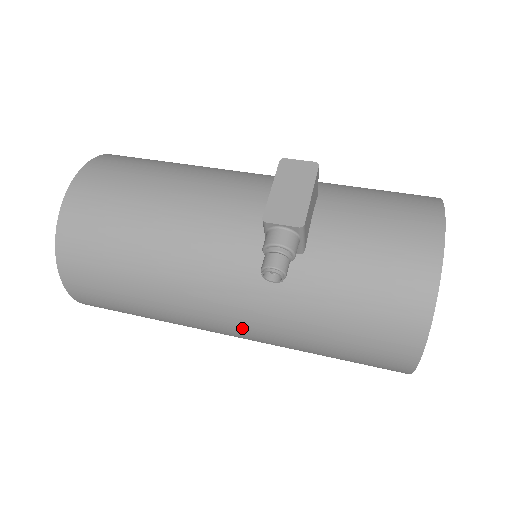
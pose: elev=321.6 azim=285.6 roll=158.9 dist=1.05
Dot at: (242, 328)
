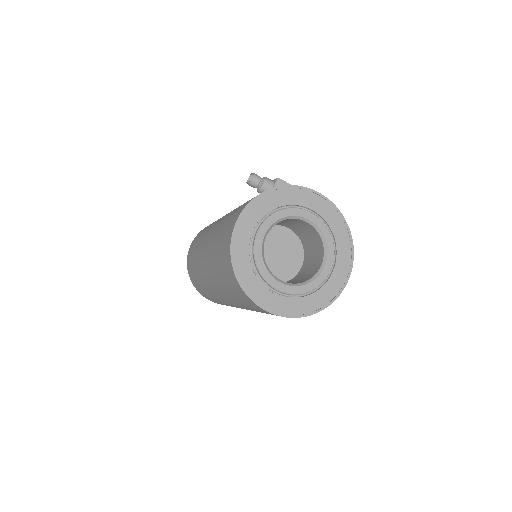
Dot at: occluded
